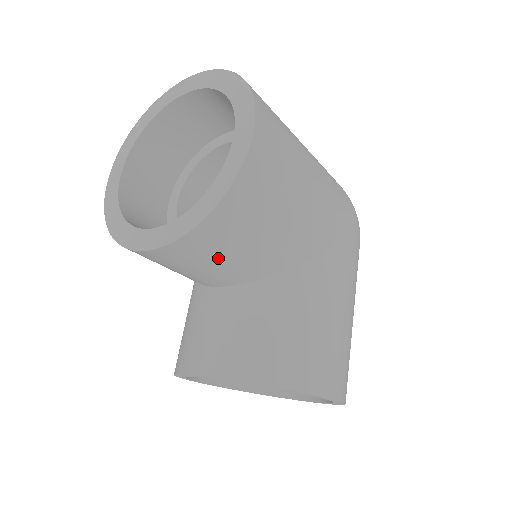
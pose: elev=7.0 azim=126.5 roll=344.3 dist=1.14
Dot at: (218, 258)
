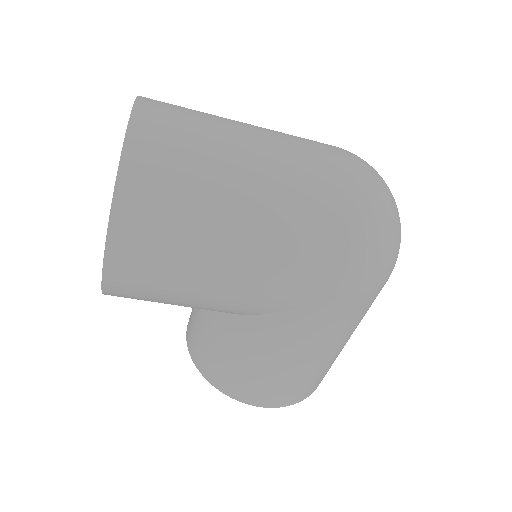
Dot at: occluded
